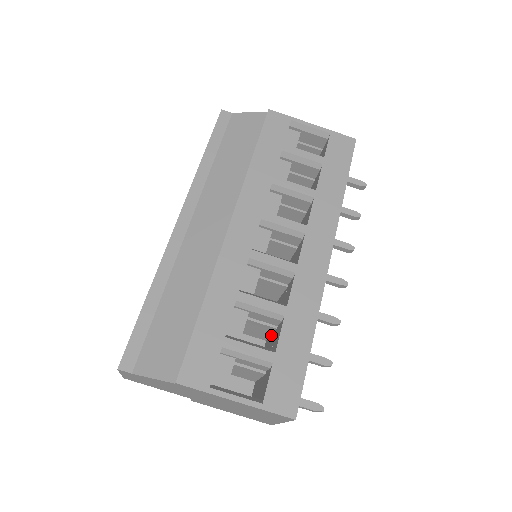
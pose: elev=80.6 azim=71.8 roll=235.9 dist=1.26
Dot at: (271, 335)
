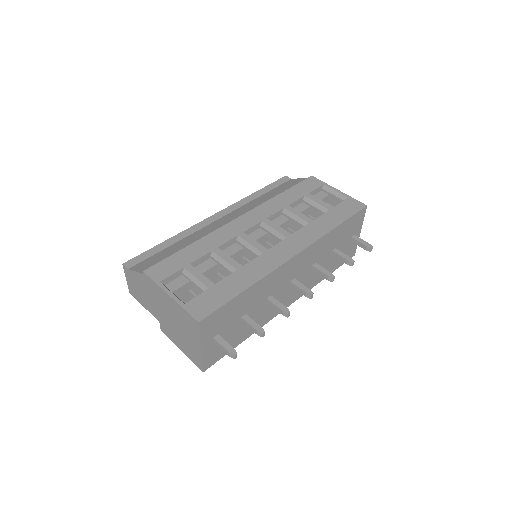
Dot at: occluded
